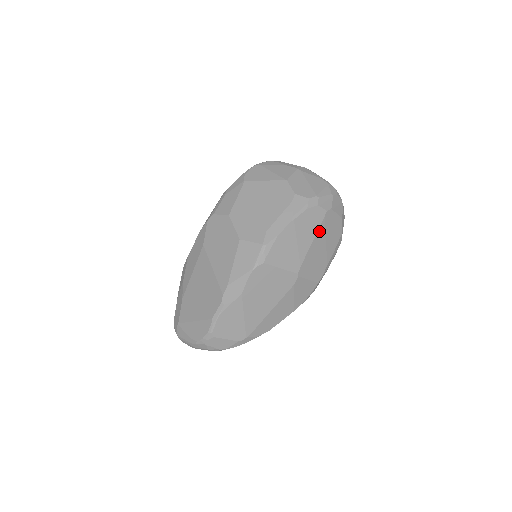
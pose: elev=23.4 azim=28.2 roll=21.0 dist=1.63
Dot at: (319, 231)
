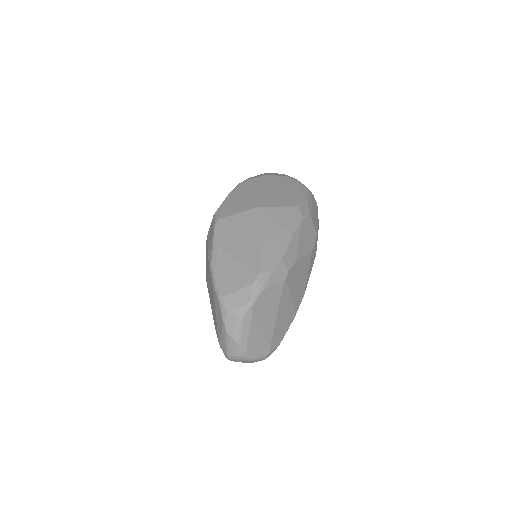
Dot at: (262, 185)
